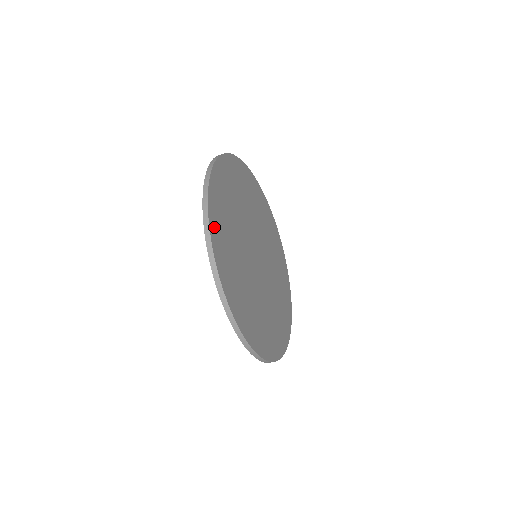
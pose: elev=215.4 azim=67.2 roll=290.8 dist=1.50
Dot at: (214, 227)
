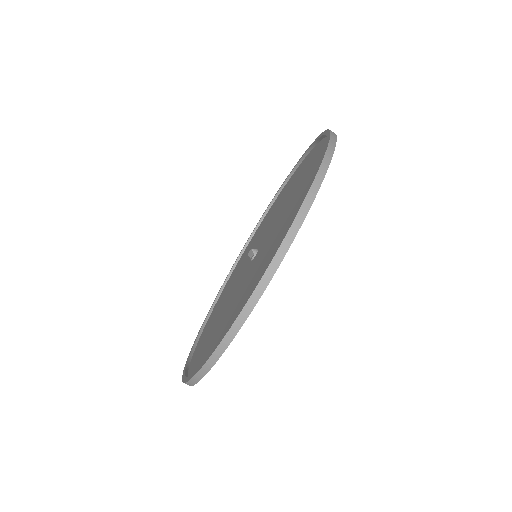
Dot at: occluded
